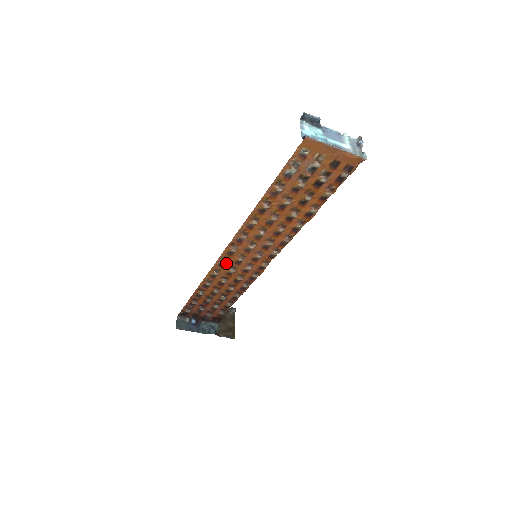
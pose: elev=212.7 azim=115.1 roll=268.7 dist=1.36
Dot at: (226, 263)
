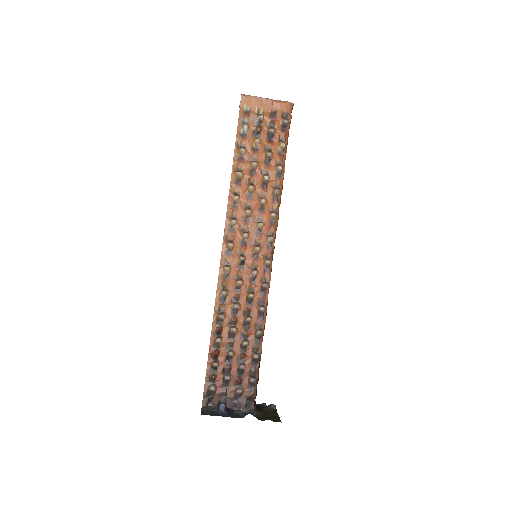
Dot at: (229, 268)
